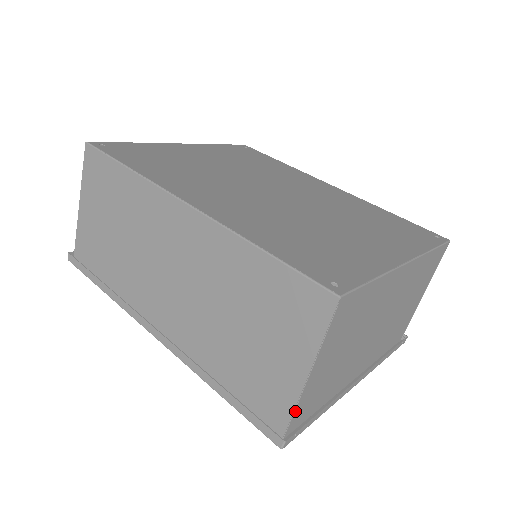
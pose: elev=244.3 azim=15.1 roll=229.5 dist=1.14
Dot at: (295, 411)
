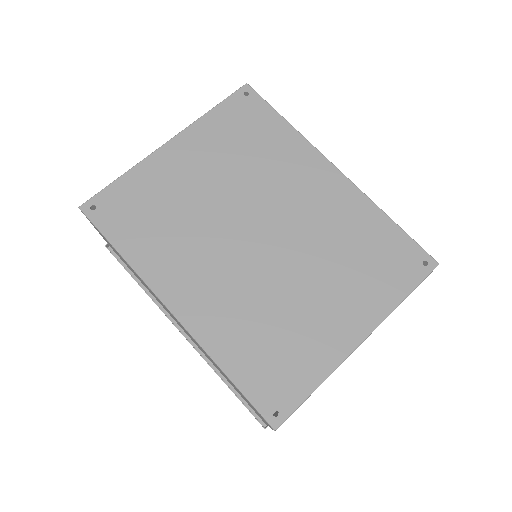
Dot at: occluded
